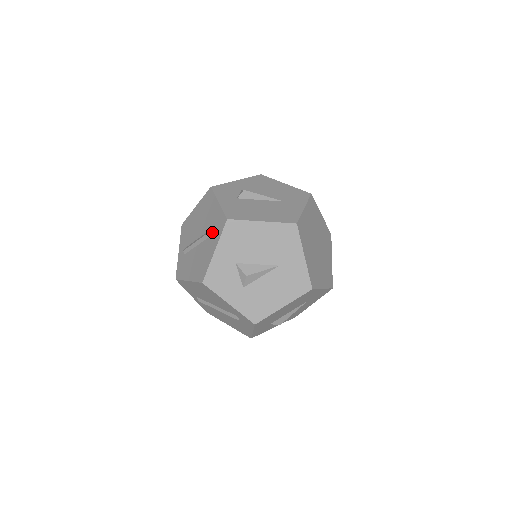
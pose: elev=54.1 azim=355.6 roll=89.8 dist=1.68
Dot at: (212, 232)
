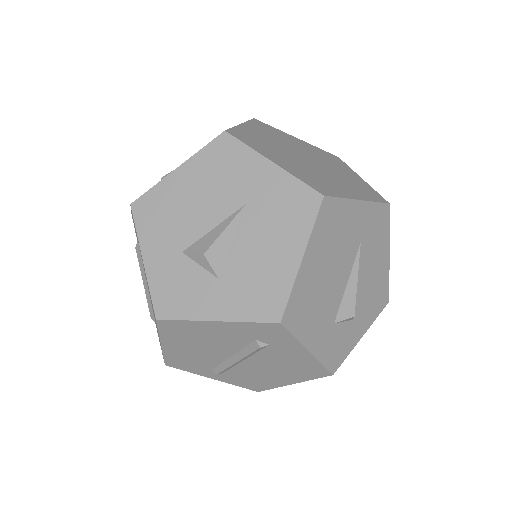
Dot at: (138, 246)
